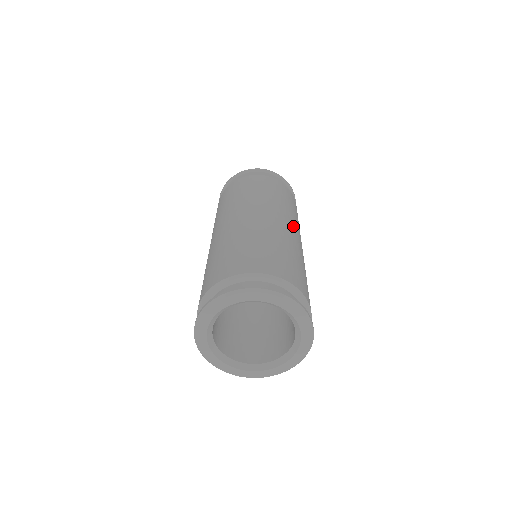
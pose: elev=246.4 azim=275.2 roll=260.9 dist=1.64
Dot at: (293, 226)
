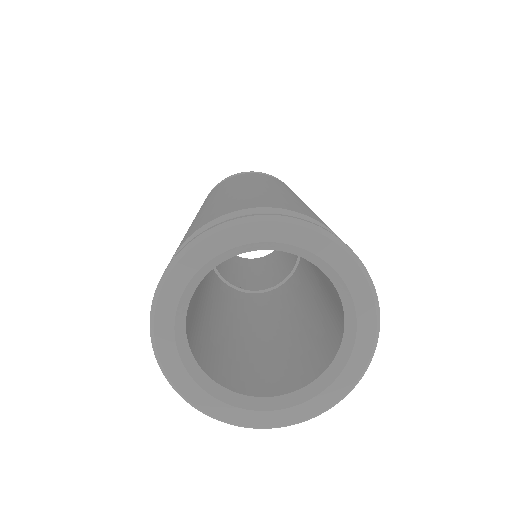
Dot at: occluded
